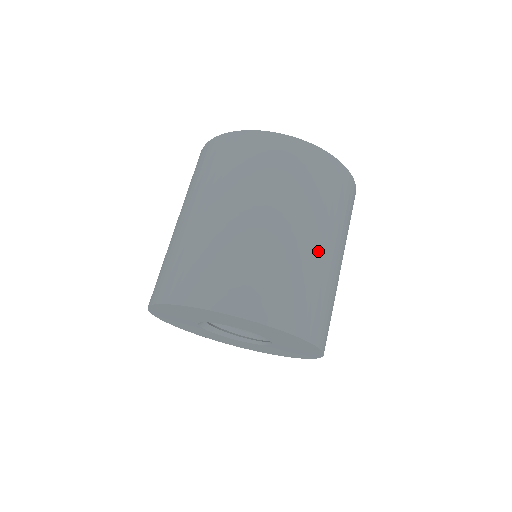
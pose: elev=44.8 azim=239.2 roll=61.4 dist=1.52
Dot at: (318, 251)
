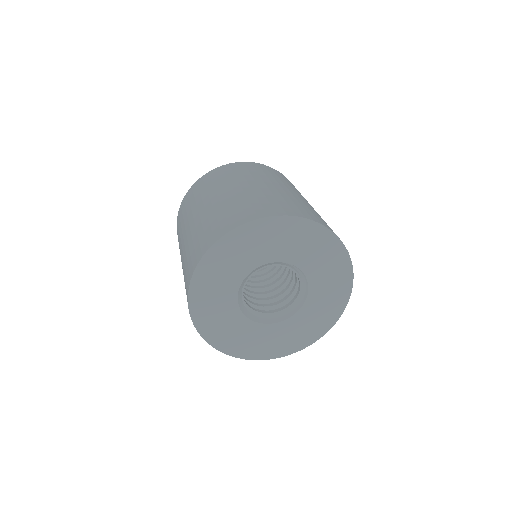
Dot at: (312, 207)
